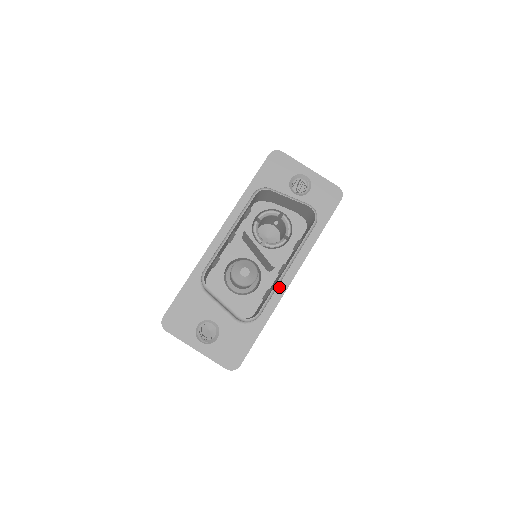
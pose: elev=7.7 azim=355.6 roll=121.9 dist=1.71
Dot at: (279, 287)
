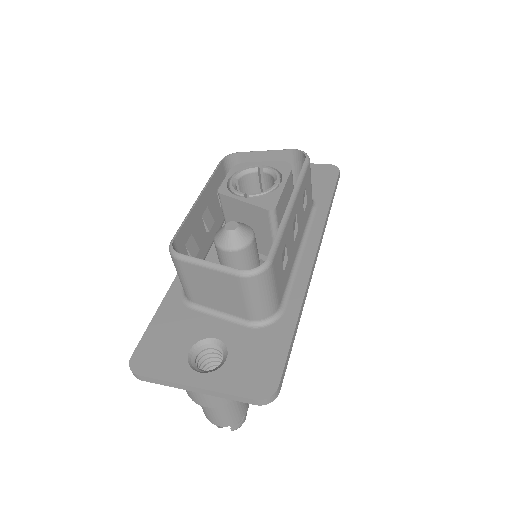
Dot at: (300, 268)
